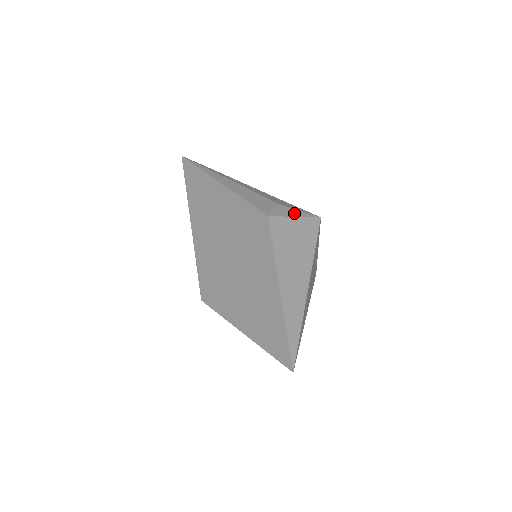
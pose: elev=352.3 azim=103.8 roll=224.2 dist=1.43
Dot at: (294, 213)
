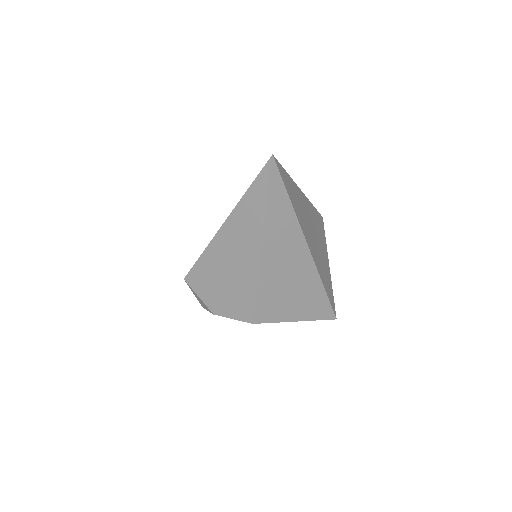
Dot at: occluded
